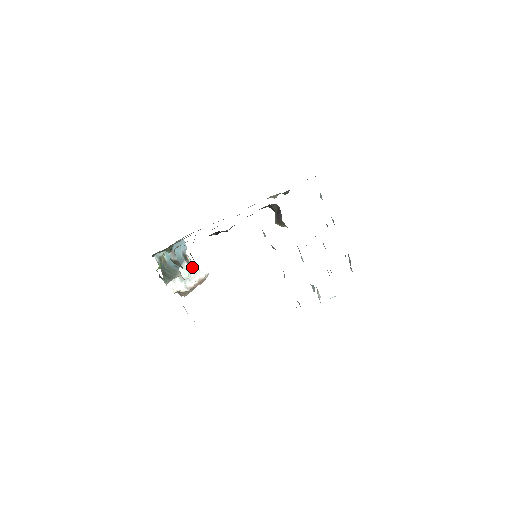
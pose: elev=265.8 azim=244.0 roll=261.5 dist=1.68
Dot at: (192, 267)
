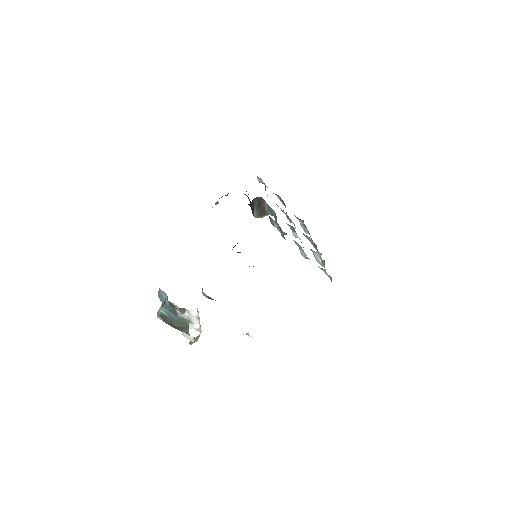
Dot at: (182, 311)
